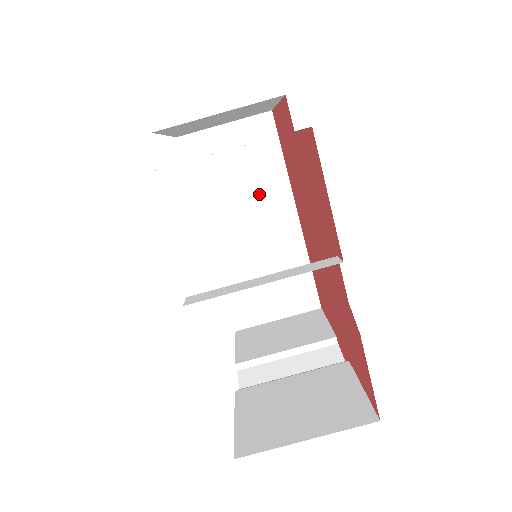
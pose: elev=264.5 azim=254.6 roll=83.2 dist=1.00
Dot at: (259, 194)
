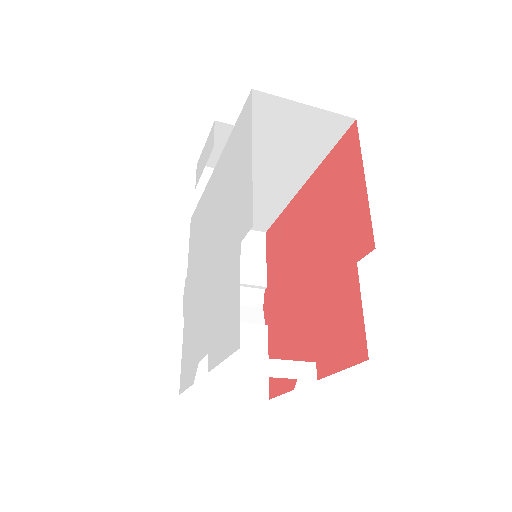
Dot at: (286, 162)
